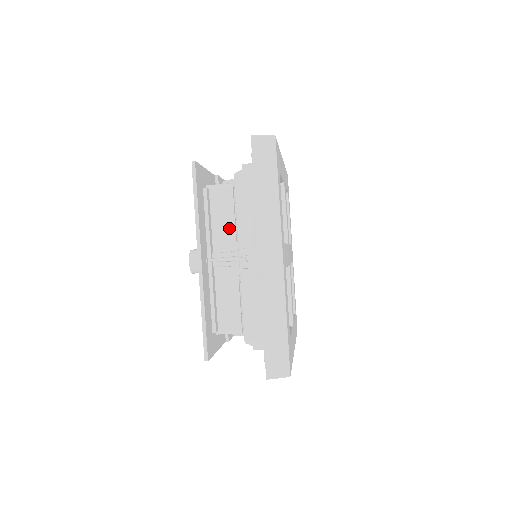
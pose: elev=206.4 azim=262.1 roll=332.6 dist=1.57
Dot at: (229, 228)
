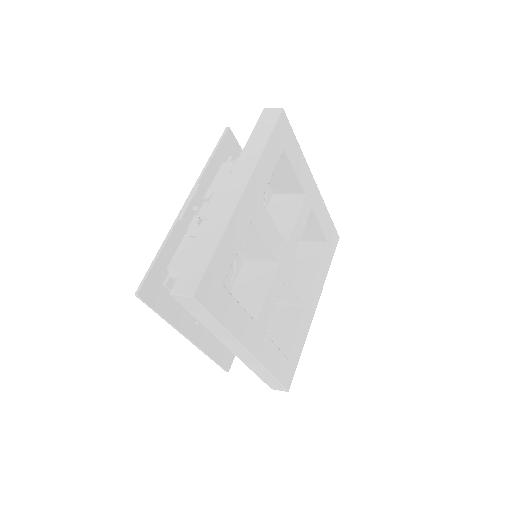
Dot at: occluded
